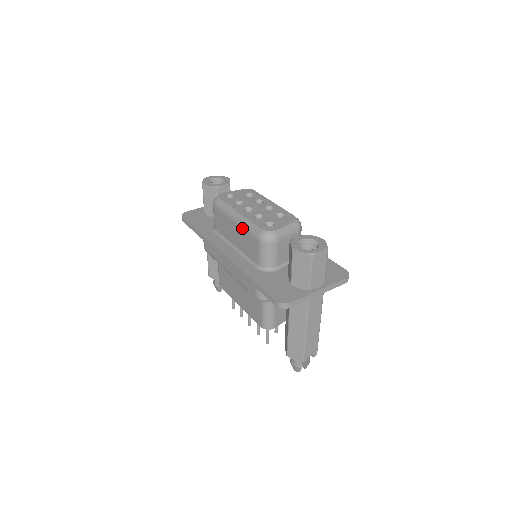
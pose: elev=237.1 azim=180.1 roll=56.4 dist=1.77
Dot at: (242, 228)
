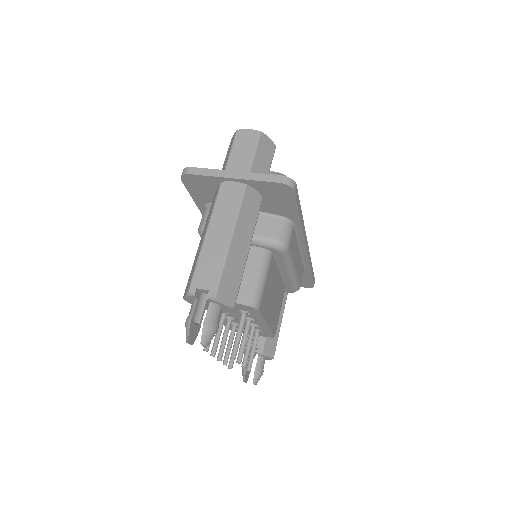
Dot at: occluded
